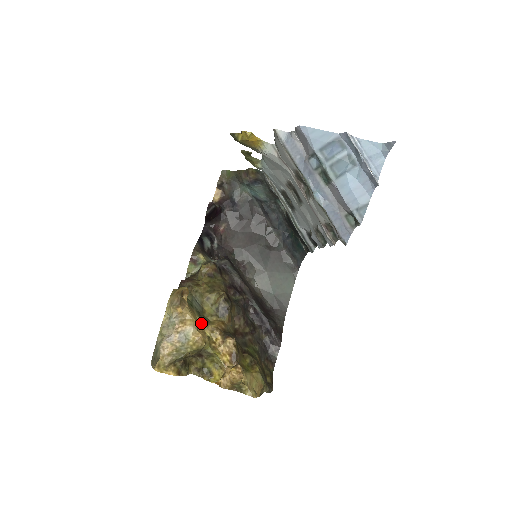
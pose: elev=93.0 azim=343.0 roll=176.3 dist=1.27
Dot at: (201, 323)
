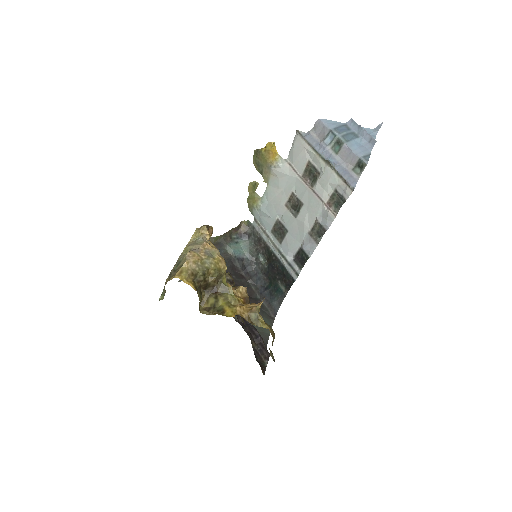
Dot at: occluded
